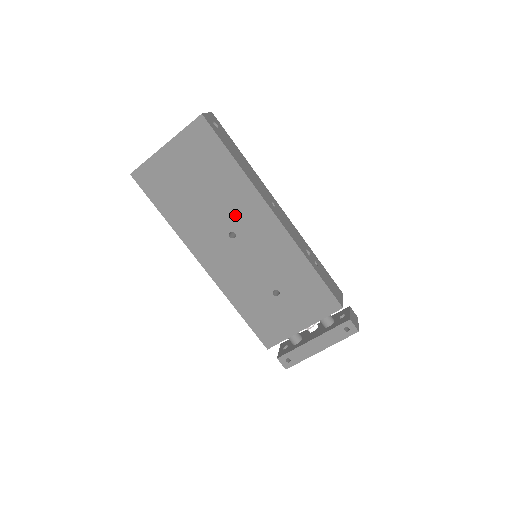
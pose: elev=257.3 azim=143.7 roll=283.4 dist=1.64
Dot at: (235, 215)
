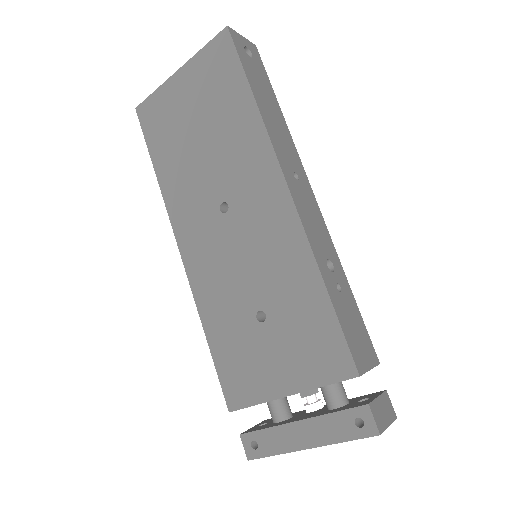
Dot at: (234, 177)
